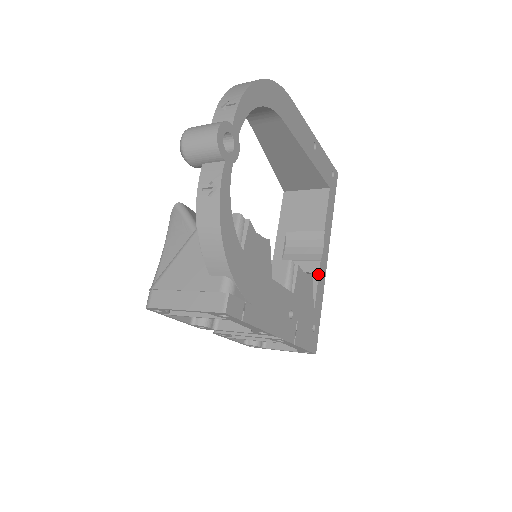
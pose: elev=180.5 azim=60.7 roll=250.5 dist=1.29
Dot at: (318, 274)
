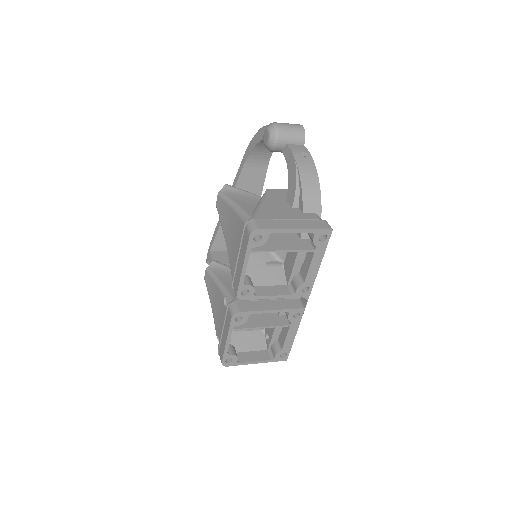
Dot at: occluded
